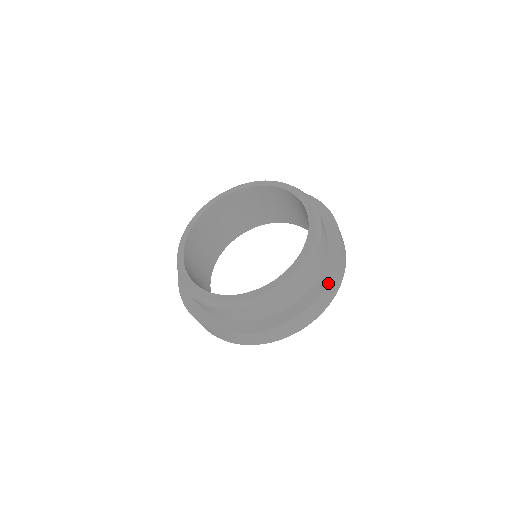
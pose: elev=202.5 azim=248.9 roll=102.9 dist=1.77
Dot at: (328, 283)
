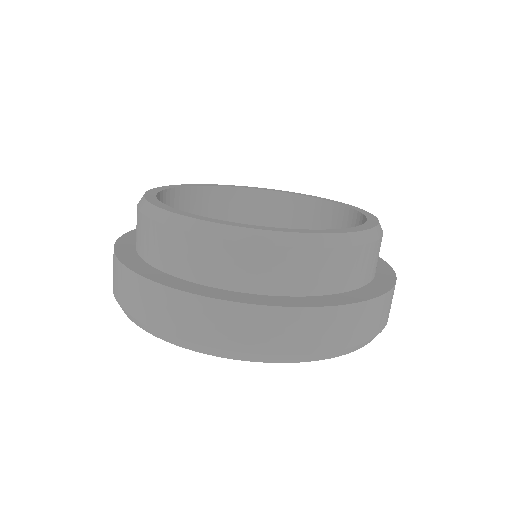
Dot at: (392, 287)
